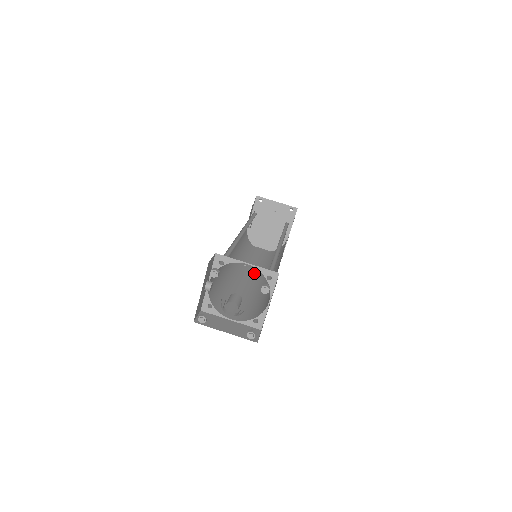
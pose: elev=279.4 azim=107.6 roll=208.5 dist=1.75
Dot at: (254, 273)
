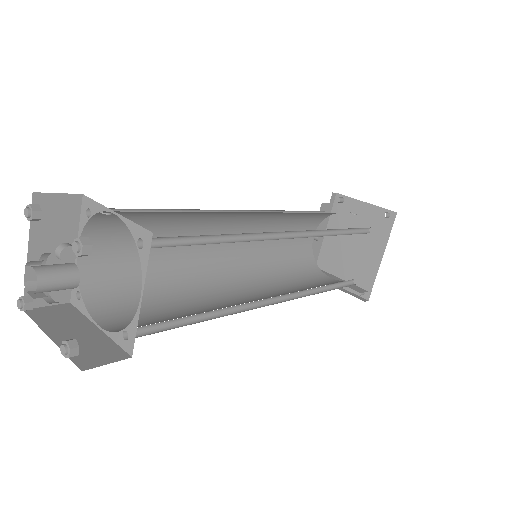
Dot at: (267, 293)
